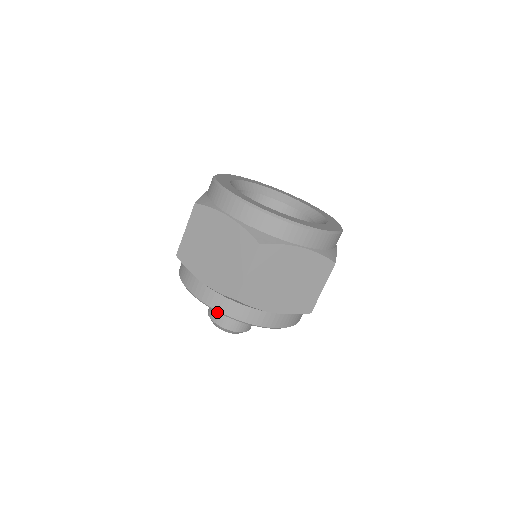
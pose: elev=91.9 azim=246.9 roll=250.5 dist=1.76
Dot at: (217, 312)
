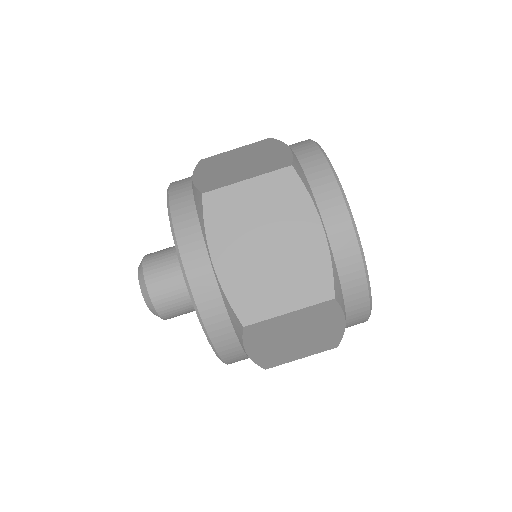
Dot at: (159, 252)
